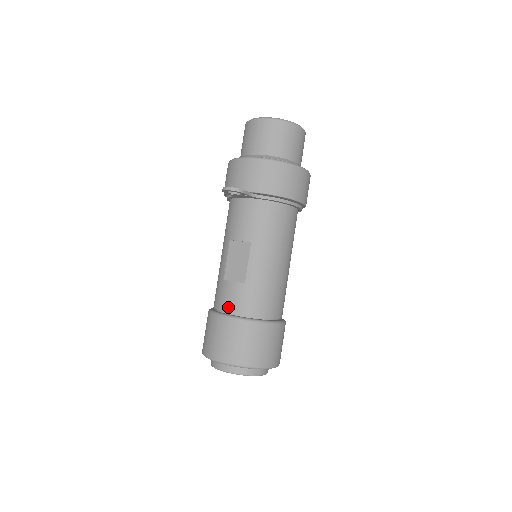
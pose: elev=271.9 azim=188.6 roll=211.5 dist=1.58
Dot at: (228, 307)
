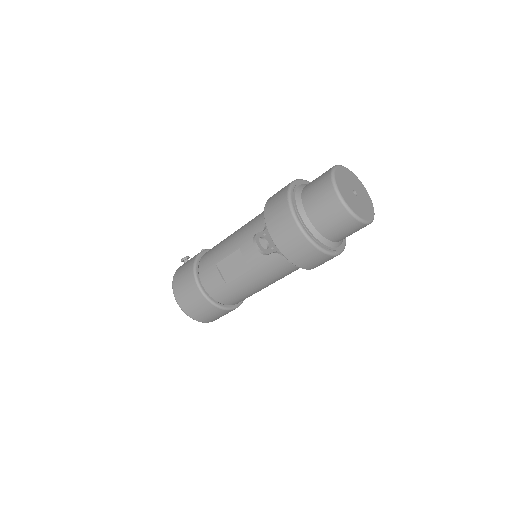
Dot at: (206, 283)
